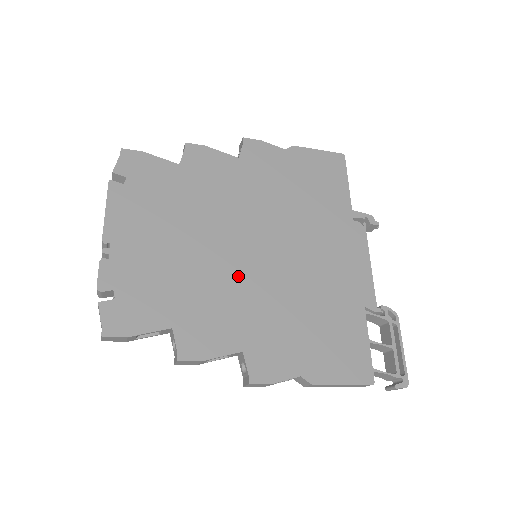
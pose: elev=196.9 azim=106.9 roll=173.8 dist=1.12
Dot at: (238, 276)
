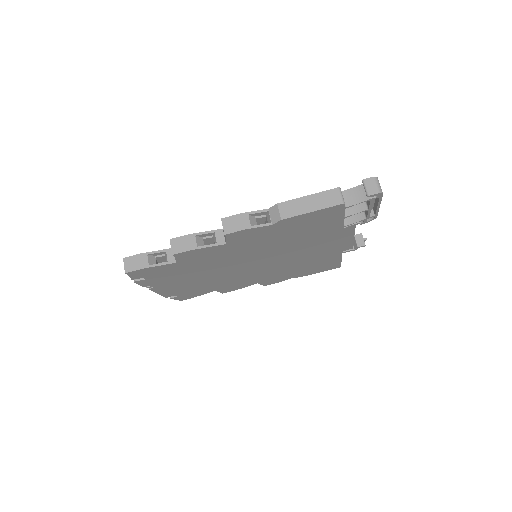
Dot at: occluded
